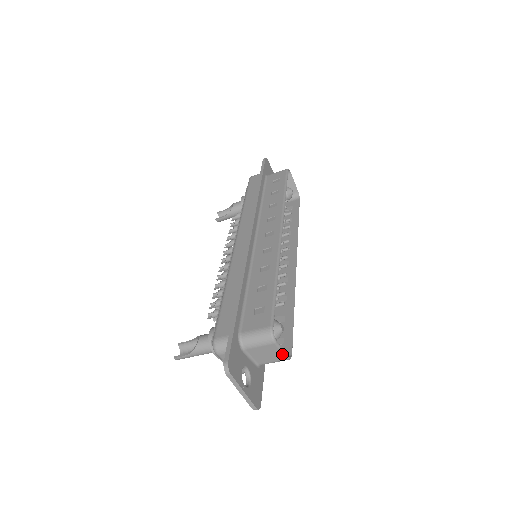
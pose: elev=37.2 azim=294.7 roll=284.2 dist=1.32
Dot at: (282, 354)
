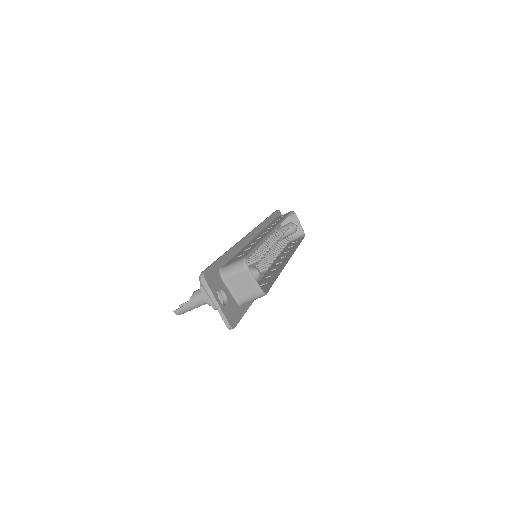
Dot at: (255, 285)
